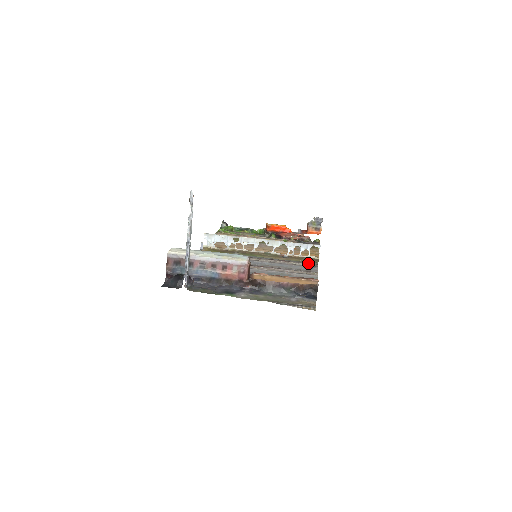
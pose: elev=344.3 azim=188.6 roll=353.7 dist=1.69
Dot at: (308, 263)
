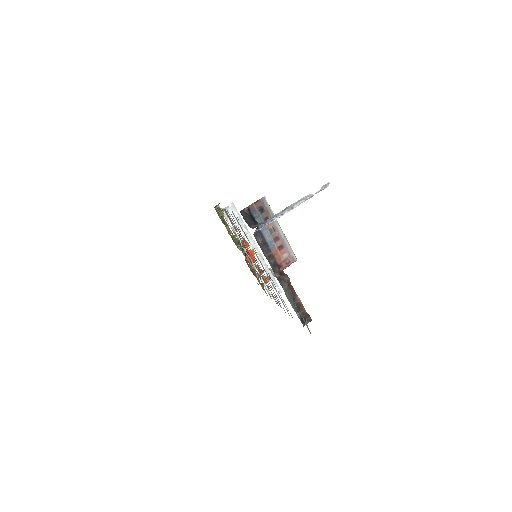
Dot at: occluded
